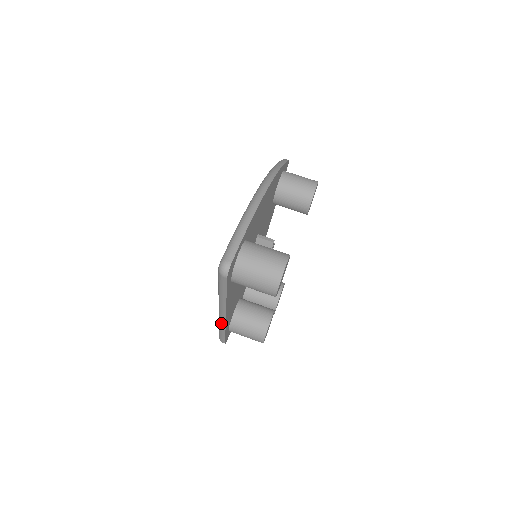
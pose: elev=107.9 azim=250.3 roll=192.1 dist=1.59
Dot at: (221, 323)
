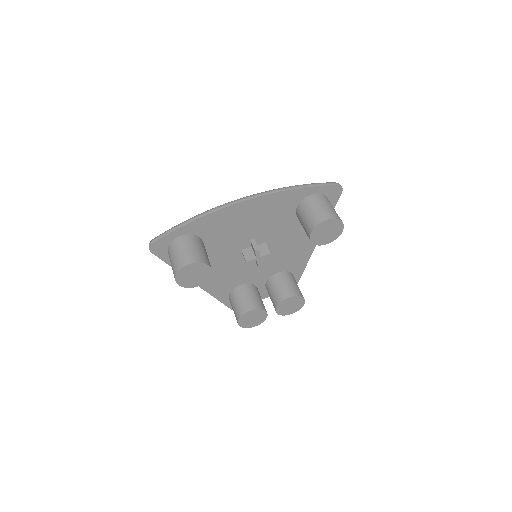
Dot at: occluded
